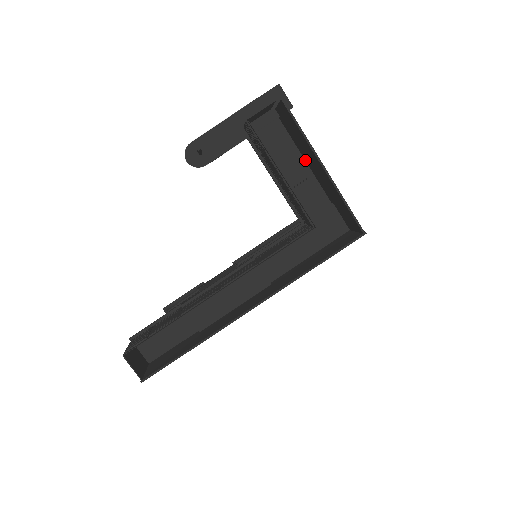
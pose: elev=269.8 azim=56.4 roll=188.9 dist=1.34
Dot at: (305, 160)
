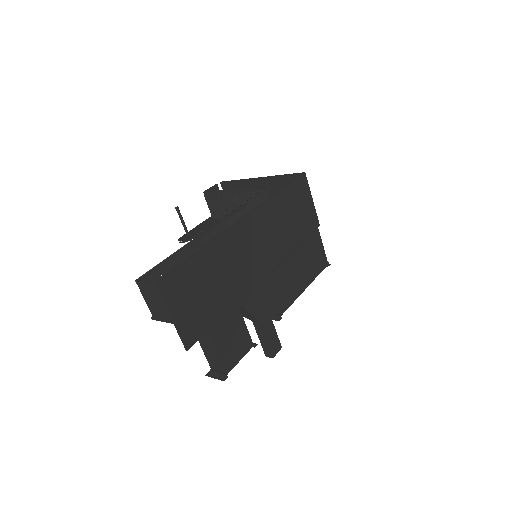
Dot at: occluded
